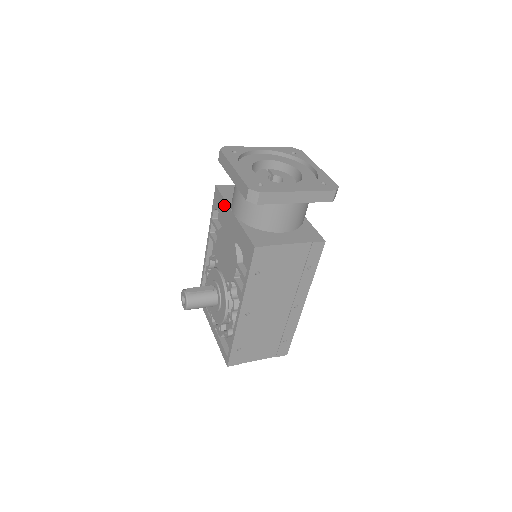
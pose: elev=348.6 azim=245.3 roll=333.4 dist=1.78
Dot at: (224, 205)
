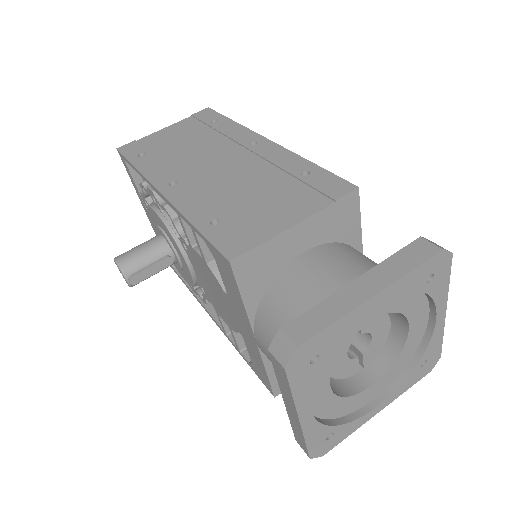
Dot at: (239, 304)
